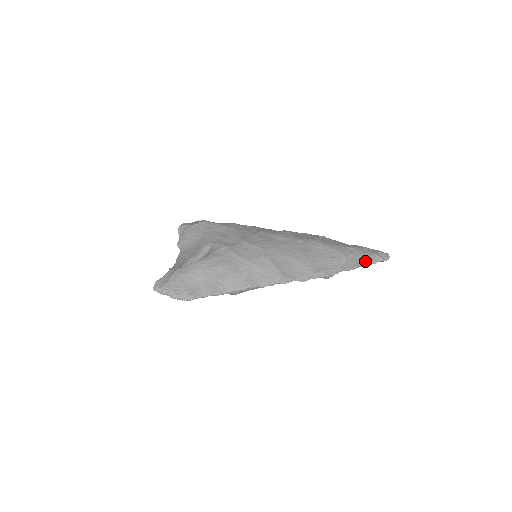
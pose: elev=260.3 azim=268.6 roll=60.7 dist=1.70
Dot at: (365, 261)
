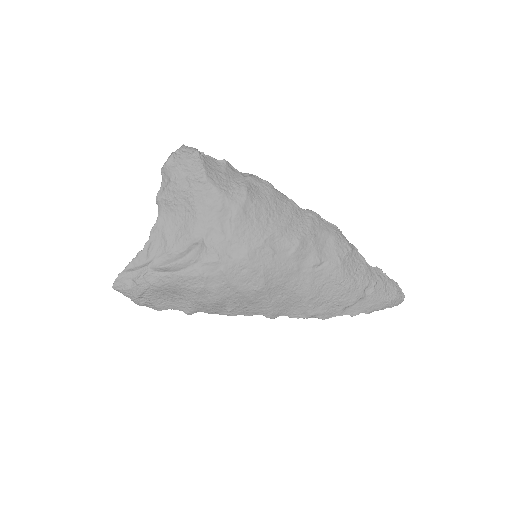
Dot at: (372, 309)
